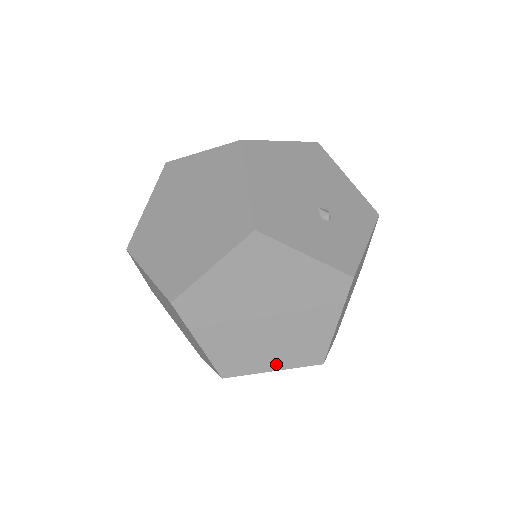
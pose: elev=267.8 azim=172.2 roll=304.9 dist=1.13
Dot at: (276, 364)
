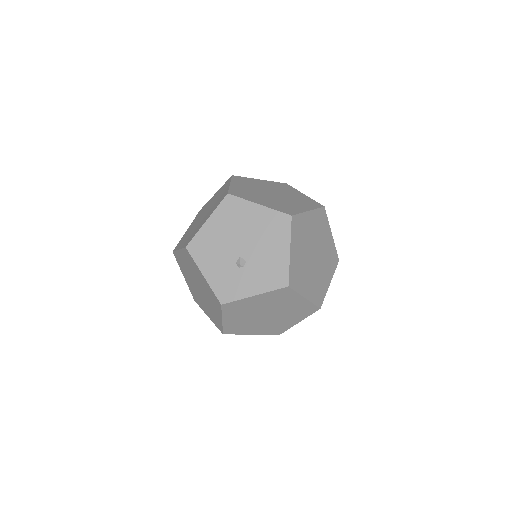
Dot at: (208, 315)
